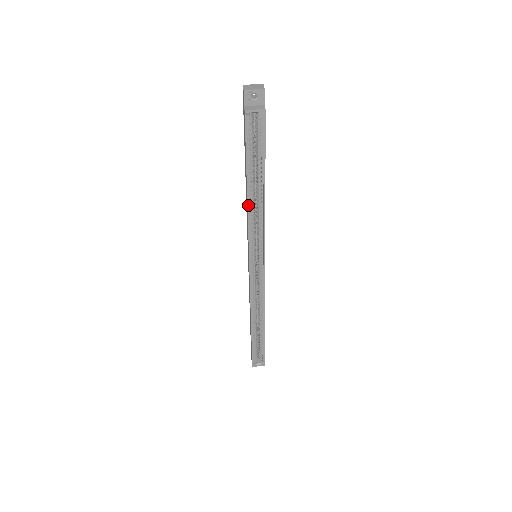
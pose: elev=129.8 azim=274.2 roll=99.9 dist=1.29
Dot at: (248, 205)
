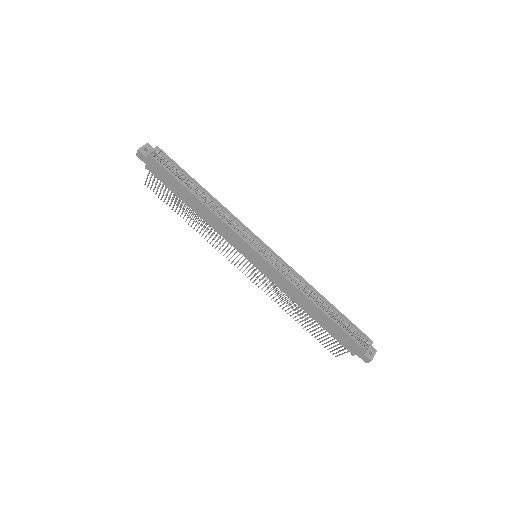
Dot at: (208, 207)
